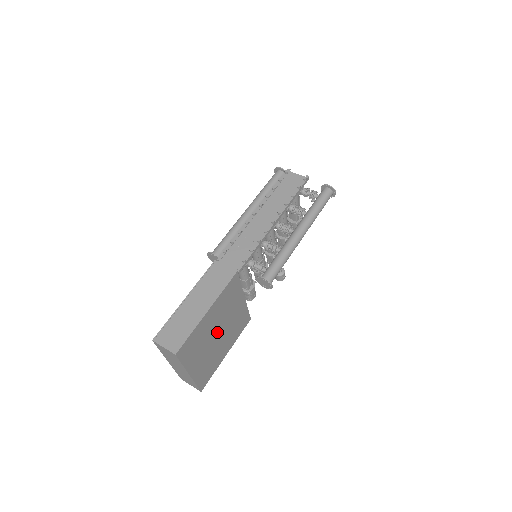
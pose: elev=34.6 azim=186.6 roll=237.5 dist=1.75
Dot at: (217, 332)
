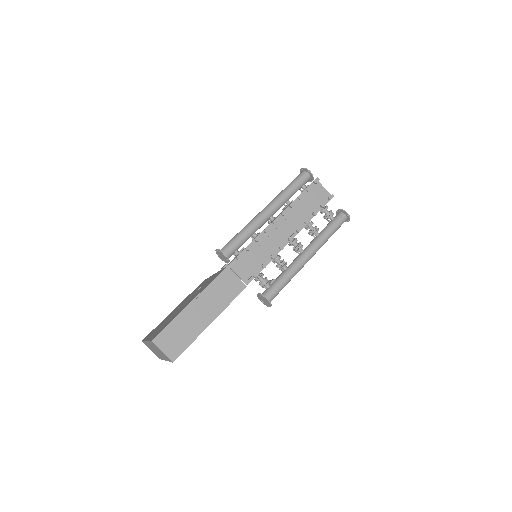
Dot at: occluded
